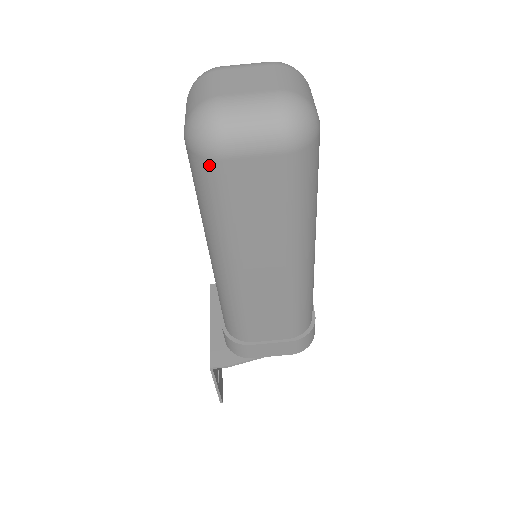
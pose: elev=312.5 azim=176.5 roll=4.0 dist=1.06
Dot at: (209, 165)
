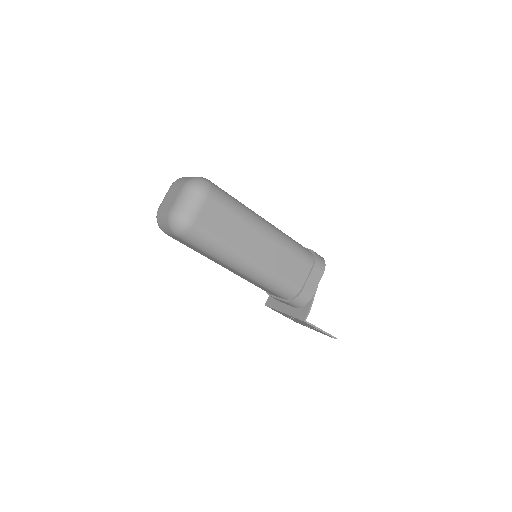
Dot at: (193, 231)
